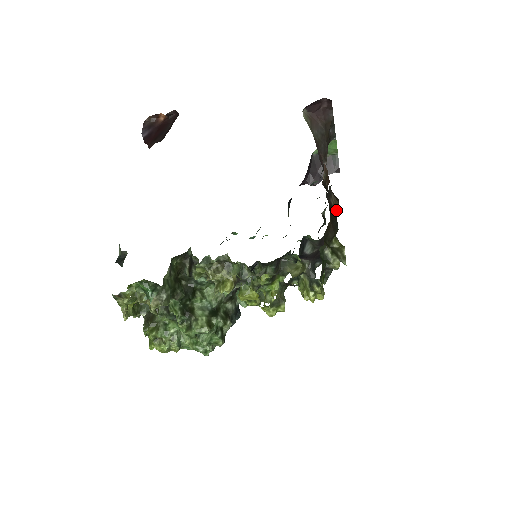
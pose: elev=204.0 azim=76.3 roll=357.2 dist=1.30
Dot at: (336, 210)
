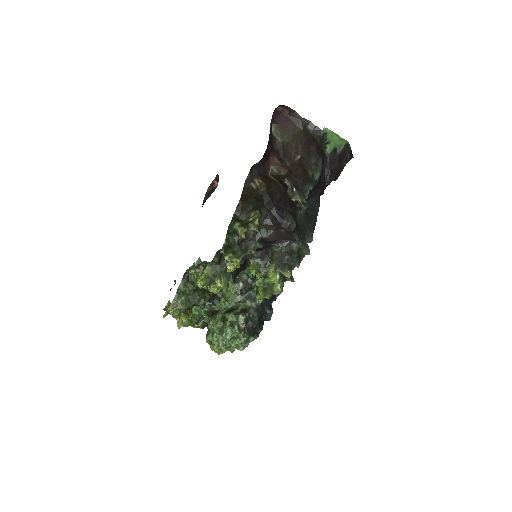
Dot at: (261, 191)
